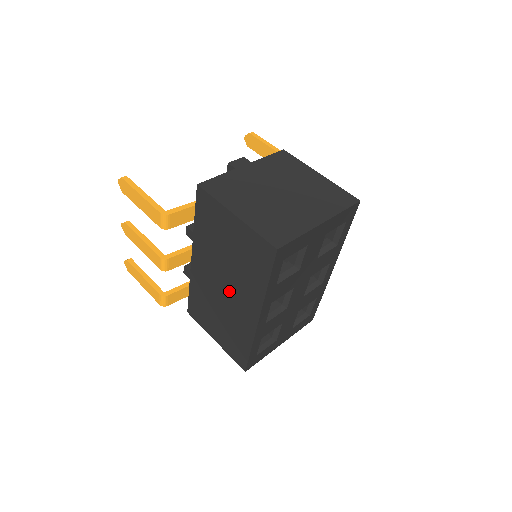
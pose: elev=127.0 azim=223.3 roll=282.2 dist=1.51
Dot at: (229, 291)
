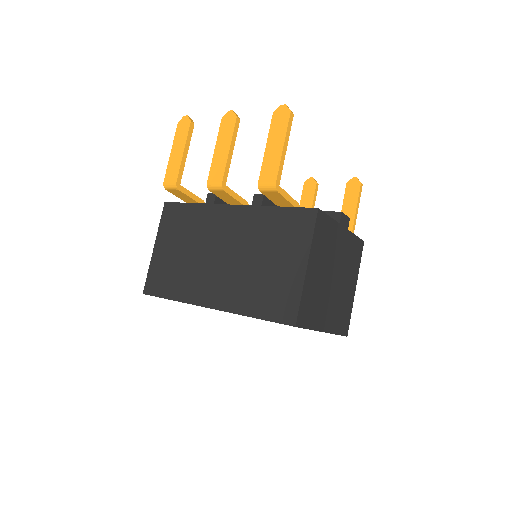
Dot at: (221, 264)
